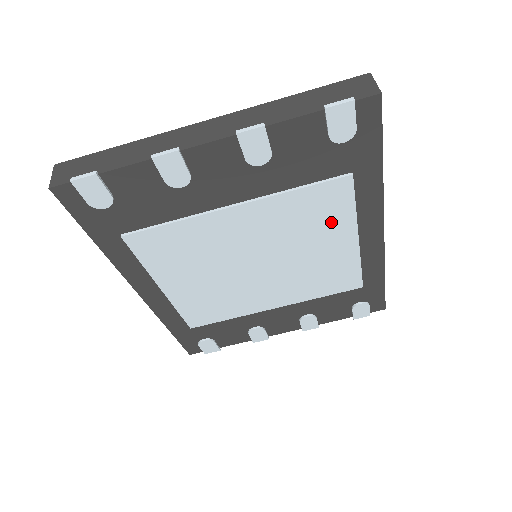
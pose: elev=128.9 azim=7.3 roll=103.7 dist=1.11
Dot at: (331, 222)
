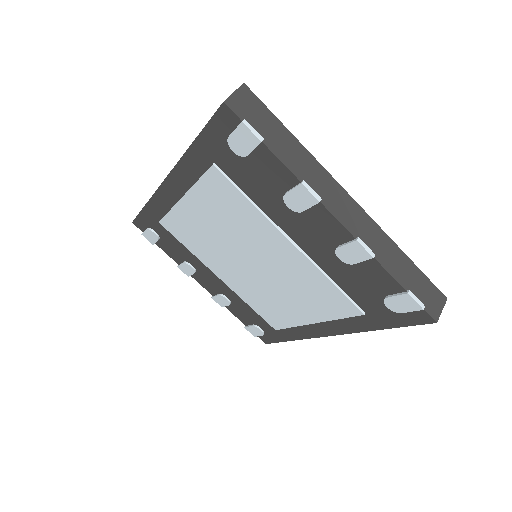
Dot at: (318, 306)
